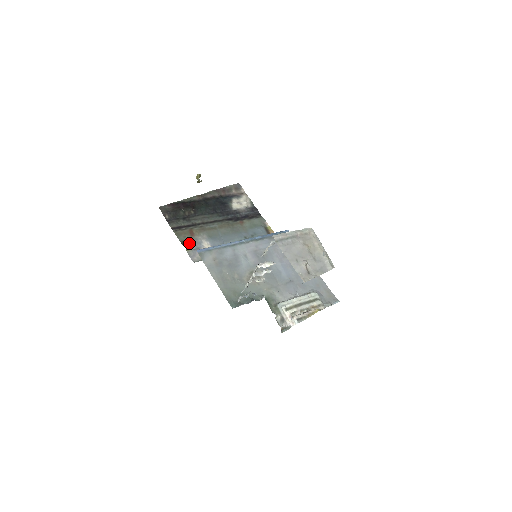
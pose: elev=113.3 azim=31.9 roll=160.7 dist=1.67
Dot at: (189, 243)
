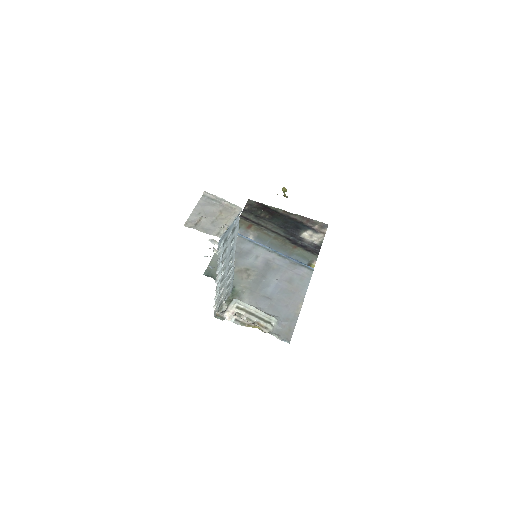
Dot at: (239, 230)
